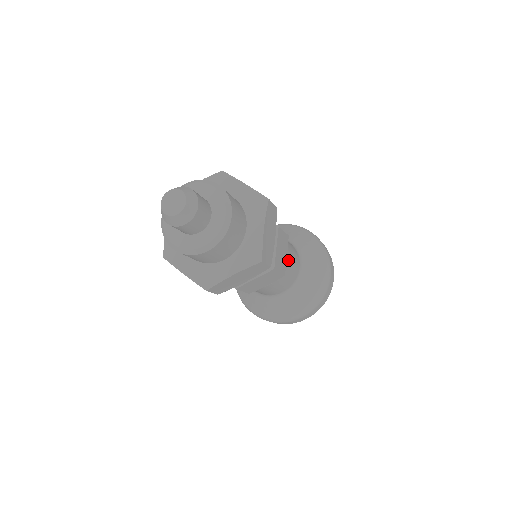
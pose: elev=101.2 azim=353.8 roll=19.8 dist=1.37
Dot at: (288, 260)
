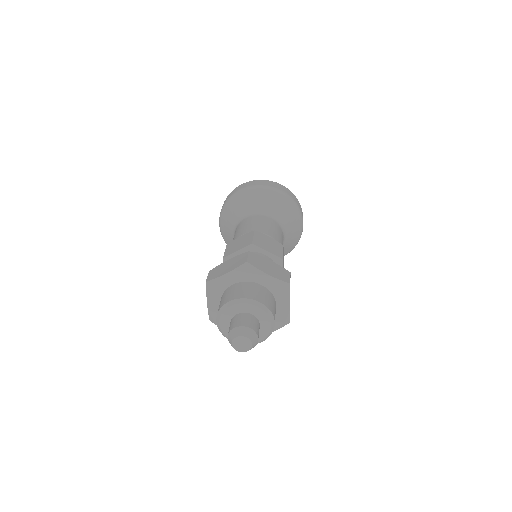
Dot at: occluded
